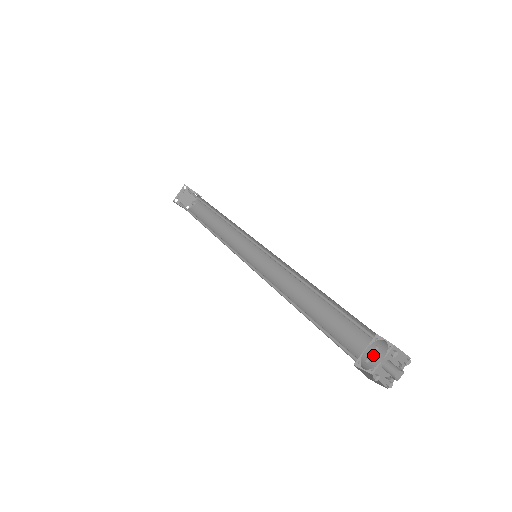
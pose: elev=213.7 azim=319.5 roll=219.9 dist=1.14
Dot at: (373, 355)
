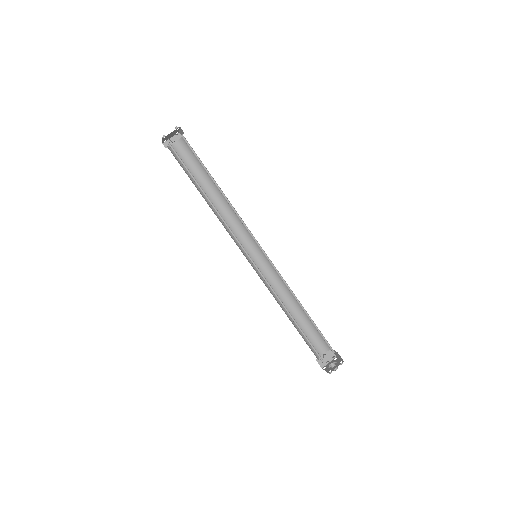
Dot at: (319, 350)
